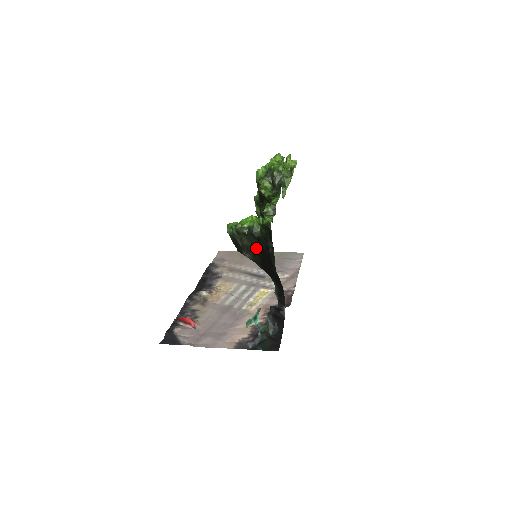
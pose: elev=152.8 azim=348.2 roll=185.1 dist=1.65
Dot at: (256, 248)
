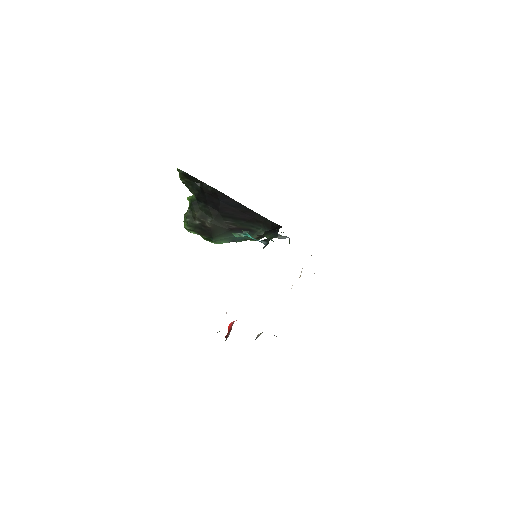
Dot at: (204, 207)
